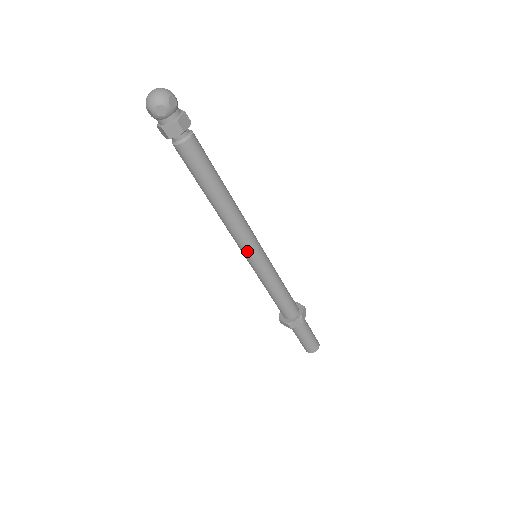
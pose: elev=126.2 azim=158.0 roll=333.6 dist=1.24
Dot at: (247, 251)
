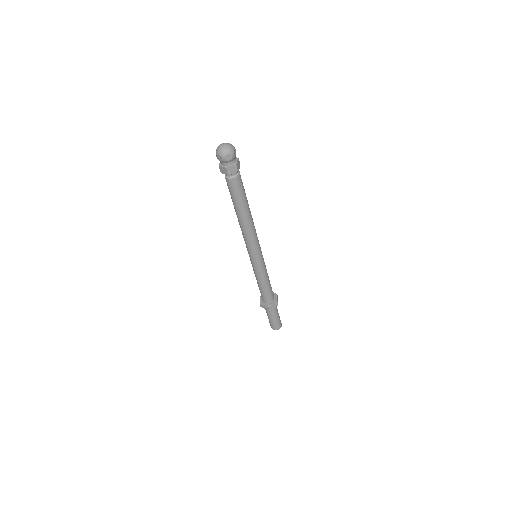
Dot at: (248, 251)
